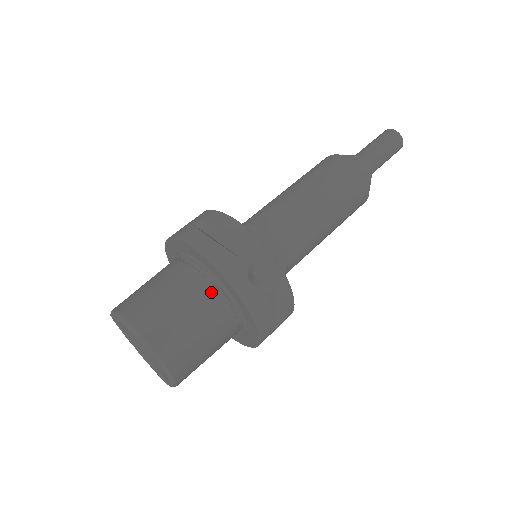
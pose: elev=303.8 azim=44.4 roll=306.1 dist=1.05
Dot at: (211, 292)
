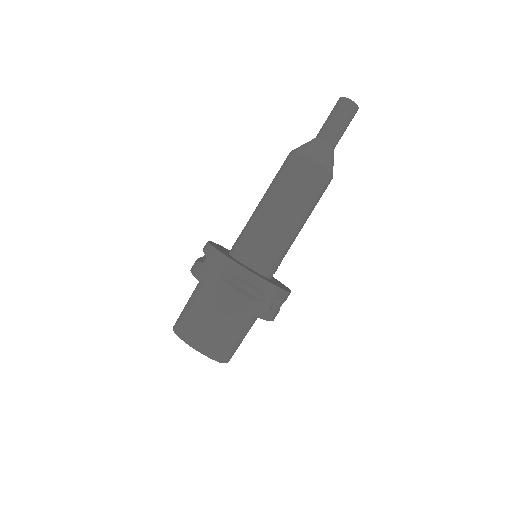
Dot at: (247, 319)
